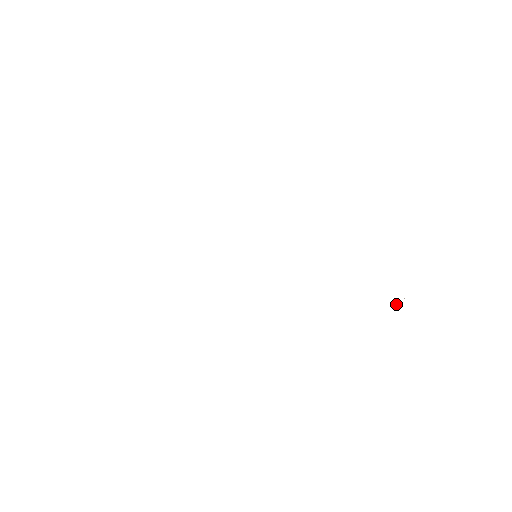
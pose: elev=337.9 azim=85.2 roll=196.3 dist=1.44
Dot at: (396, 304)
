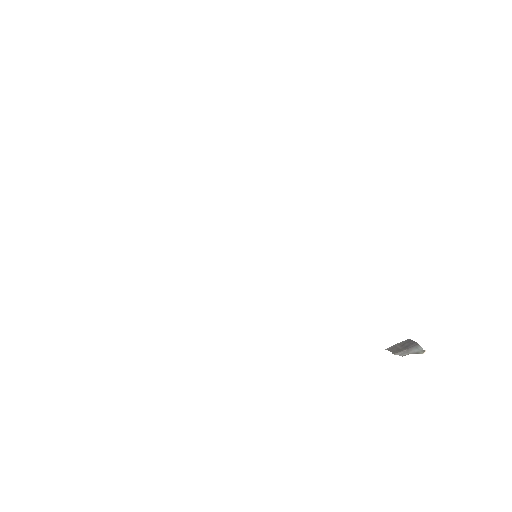
Dot at: (413, 353)
